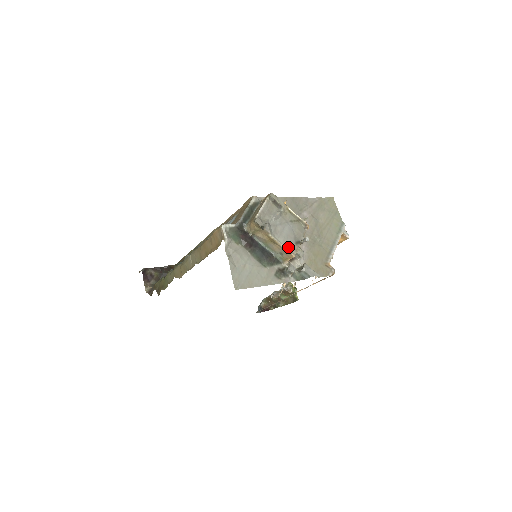
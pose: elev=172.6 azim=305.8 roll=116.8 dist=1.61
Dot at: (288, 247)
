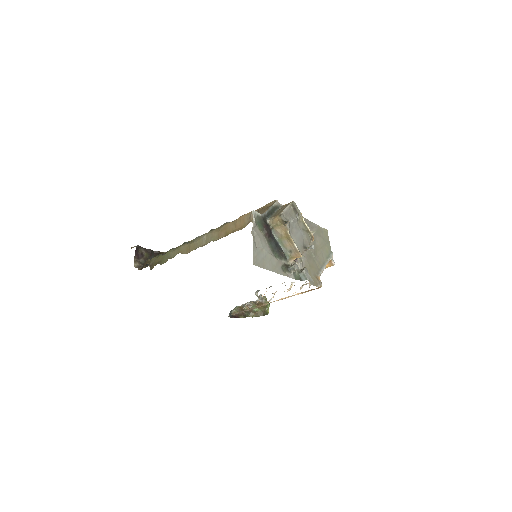
Dot at: (298, 247)
